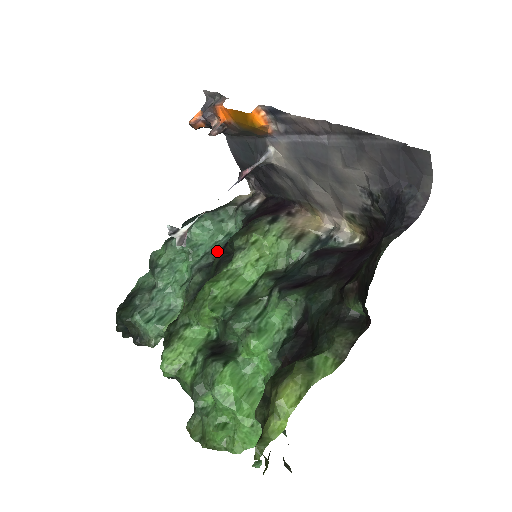
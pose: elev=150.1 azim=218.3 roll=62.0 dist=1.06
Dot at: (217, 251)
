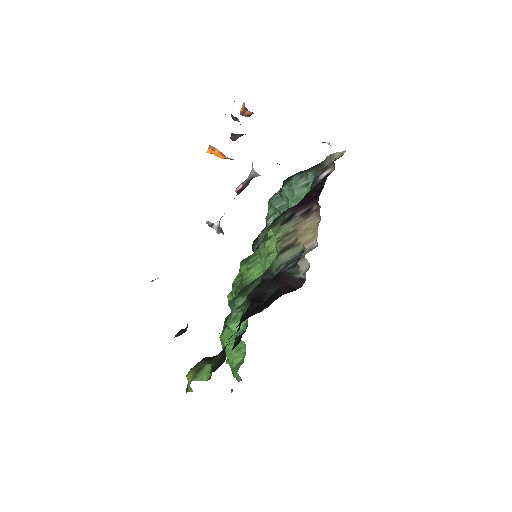
Dot at: occluded
